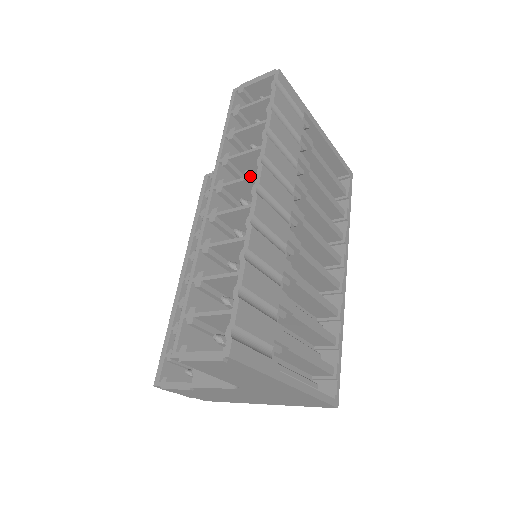
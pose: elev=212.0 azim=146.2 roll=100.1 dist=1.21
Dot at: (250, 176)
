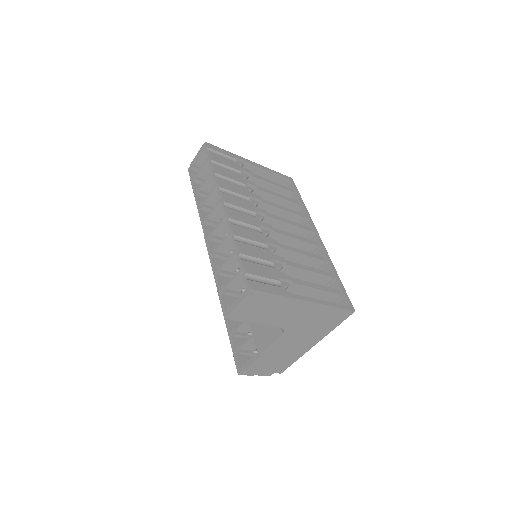
Dot at: (218, 202)
